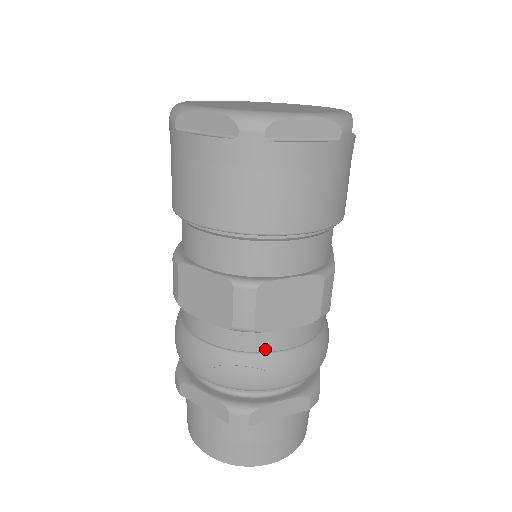
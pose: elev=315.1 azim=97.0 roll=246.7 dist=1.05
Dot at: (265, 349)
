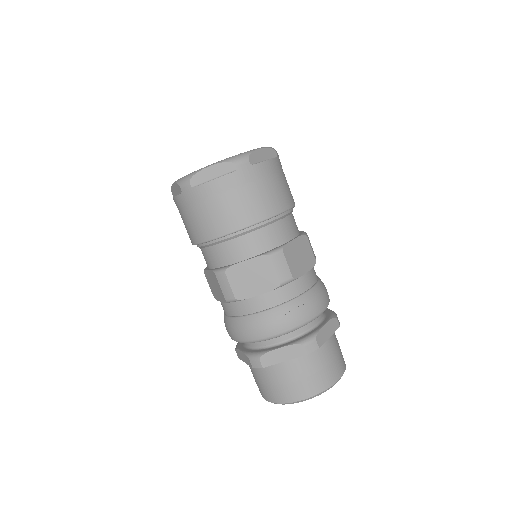
Dot at: (302, 291)
